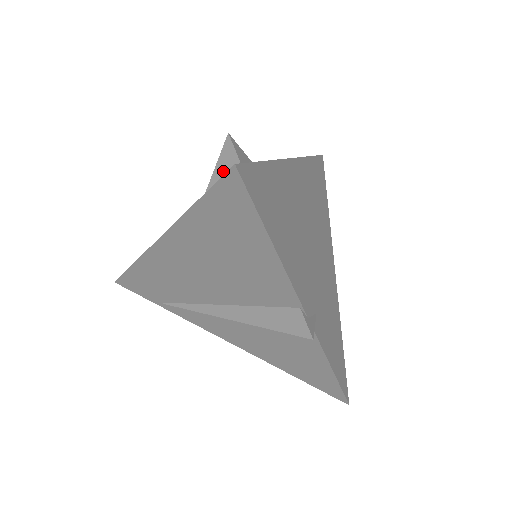
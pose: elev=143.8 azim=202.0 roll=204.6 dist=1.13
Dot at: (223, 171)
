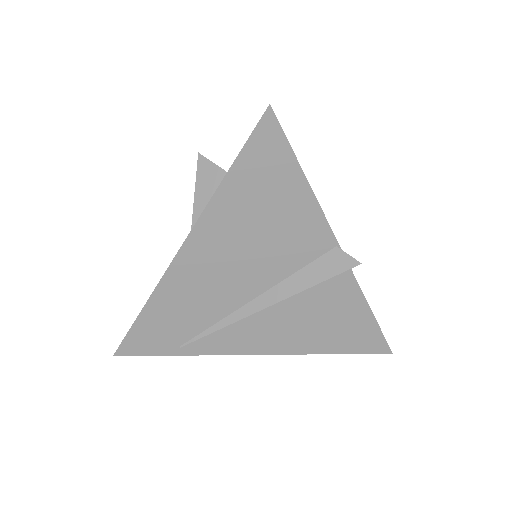
Dot at: (206, 184)
